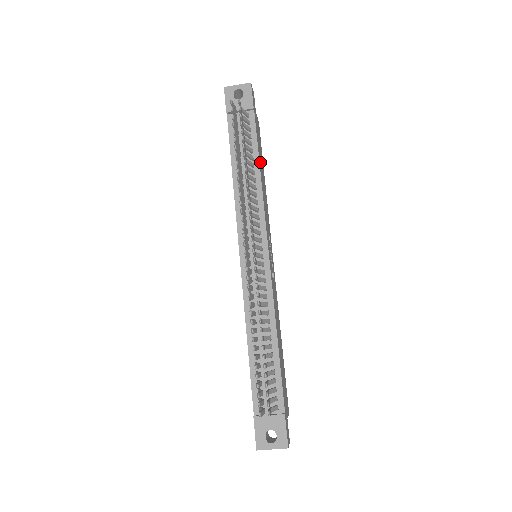
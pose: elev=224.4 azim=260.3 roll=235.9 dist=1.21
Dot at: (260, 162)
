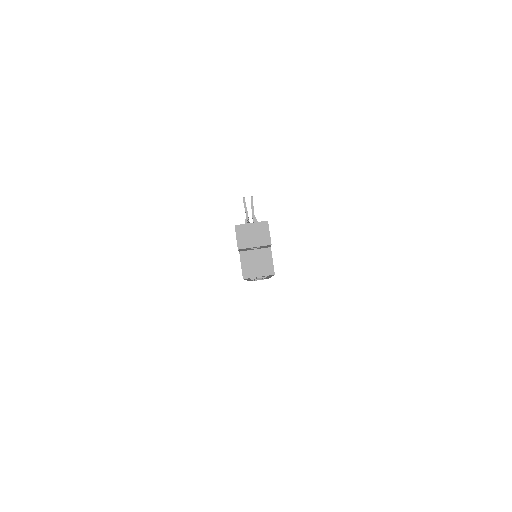
Dot at: occluded
